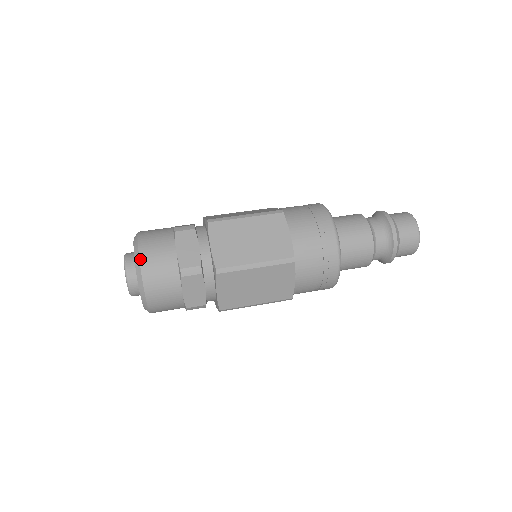
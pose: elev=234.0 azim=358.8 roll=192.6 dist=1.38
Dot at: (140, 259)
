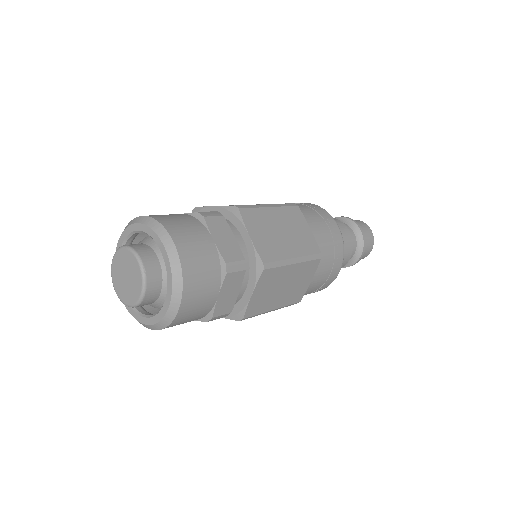
Dot at: (145, 216)
